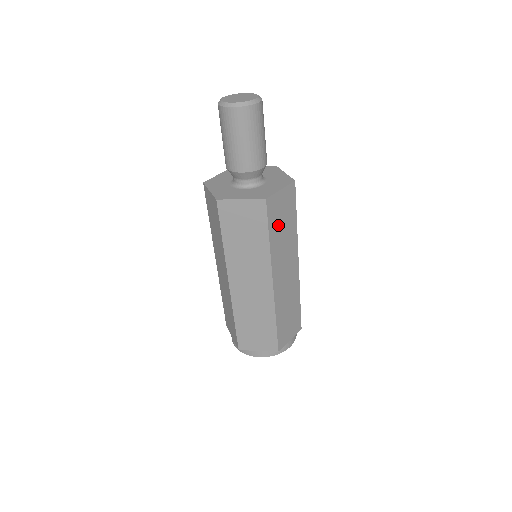
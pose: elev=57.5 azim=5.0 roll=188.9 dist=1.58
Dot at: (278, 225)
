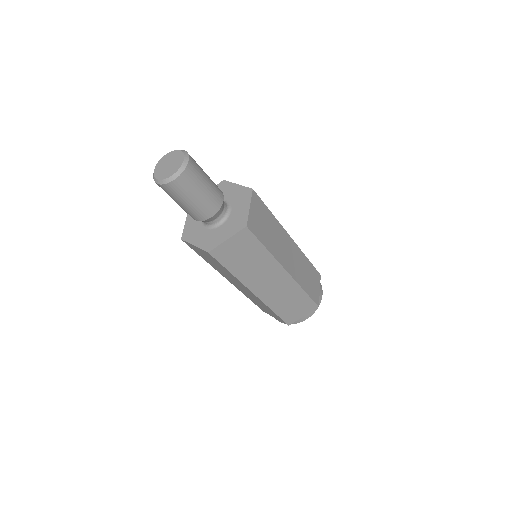
Dot at: (238, 261)
